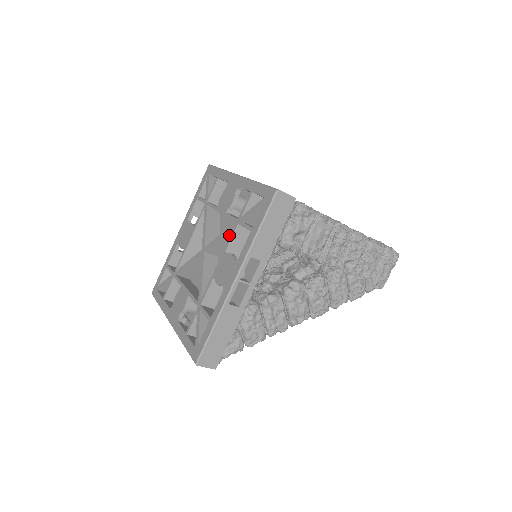
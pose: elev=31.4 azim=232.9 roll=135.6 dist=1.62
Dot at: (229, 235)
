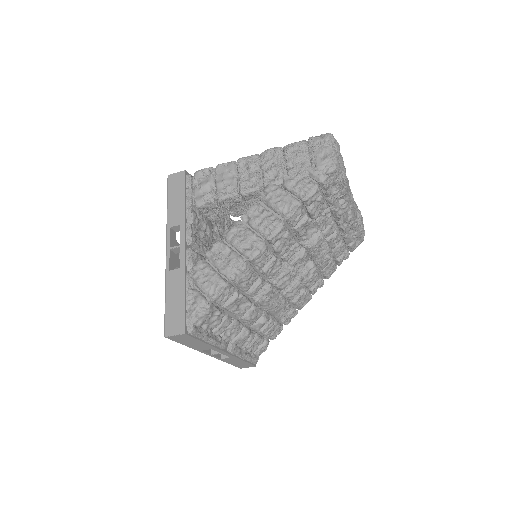
Dot at: occluded
